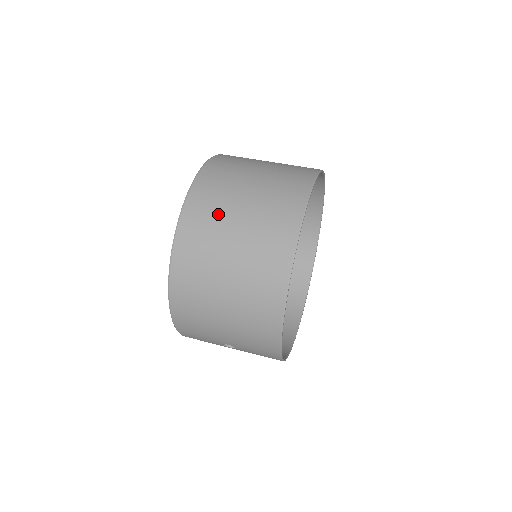
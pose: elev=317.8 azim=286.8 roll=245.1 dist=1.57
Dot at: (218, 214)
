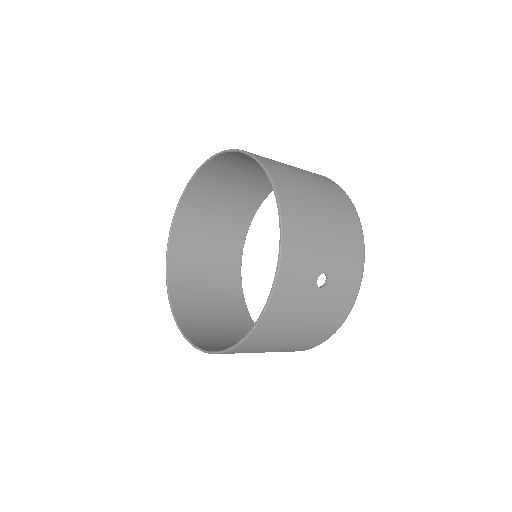
Dot at: occluded
